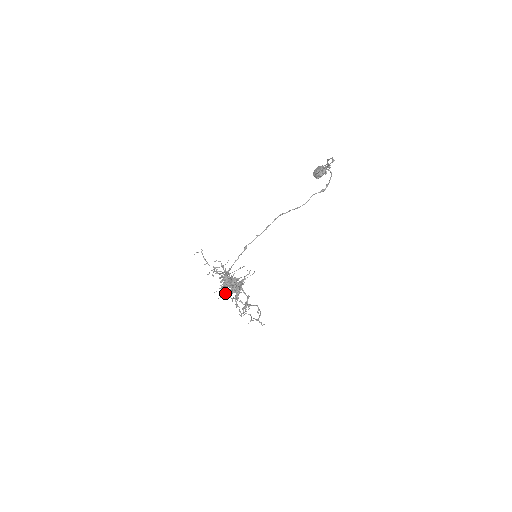
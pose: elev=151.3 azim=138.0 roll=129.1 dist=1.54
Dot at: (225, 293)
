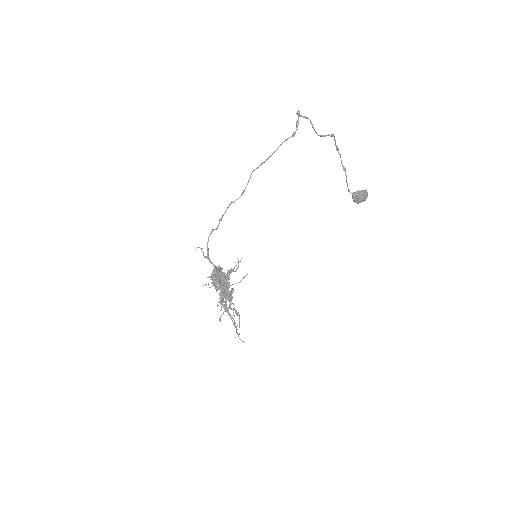
Dot at: (235, 323)
